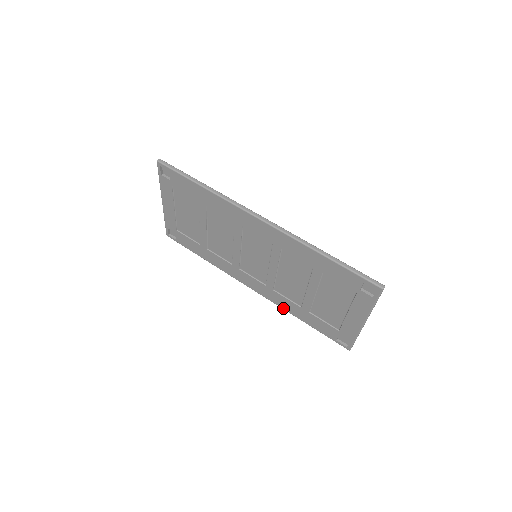
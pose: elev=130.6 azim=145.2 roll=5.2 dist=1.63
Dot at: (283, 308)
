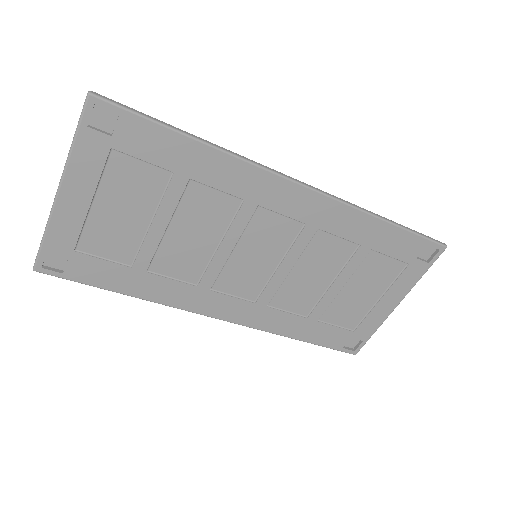
Dot at: (272, 331)
